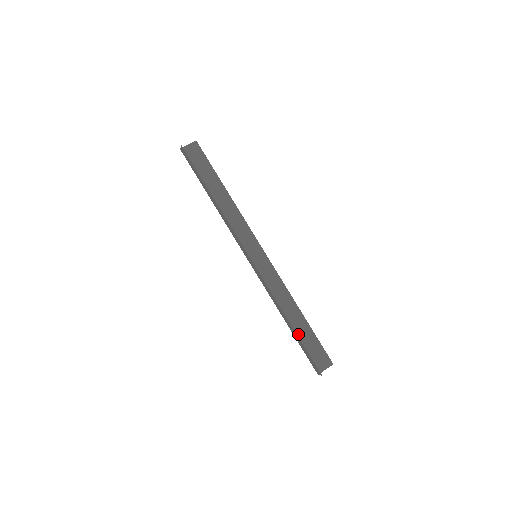
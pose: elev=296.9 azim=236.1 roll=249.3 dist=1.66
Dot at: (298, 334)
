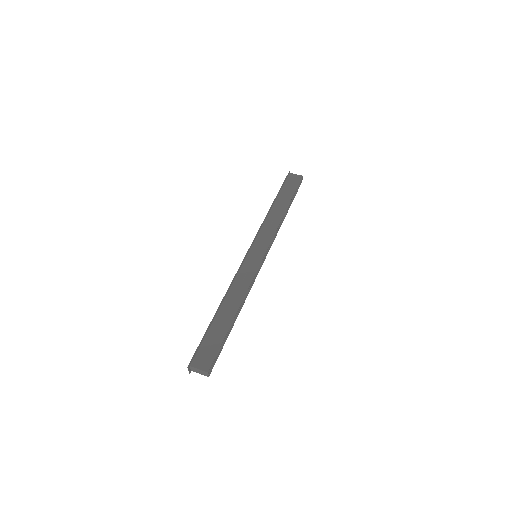
Dot at: (214, 323)
